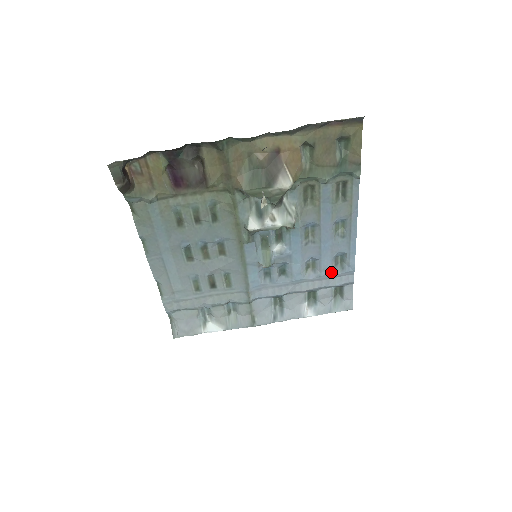
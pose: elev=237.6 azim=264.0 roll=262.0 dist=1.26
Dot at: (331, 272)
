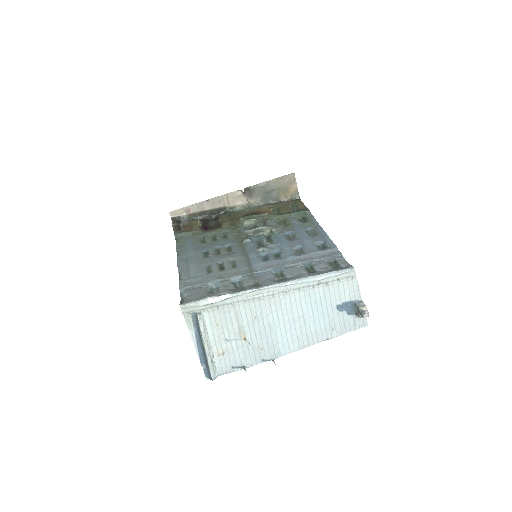
Dot at: (318, 251)
